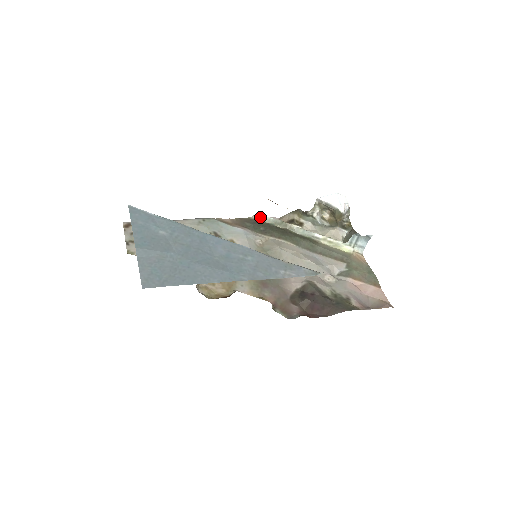
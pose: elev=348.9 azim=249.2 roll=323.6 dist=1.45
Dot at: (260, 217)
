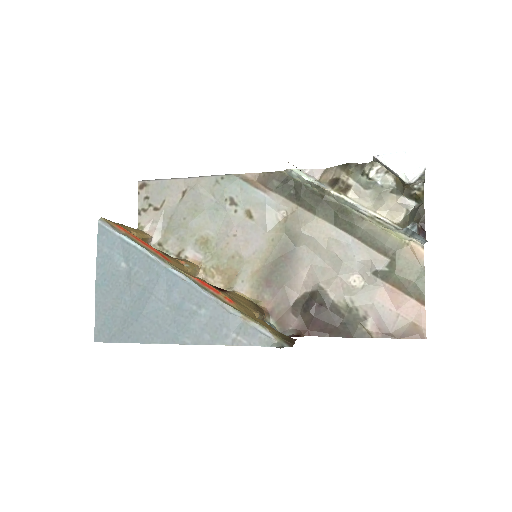
Dot at: (293, 174)
